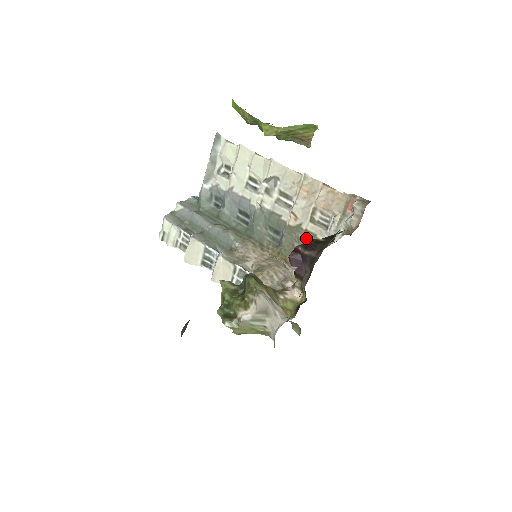
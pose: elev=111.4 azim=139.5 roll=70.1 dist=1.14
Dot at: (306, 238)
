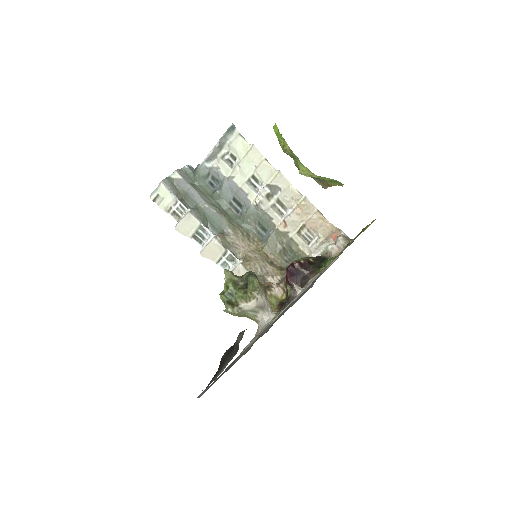
Dot at: (289, 244)
